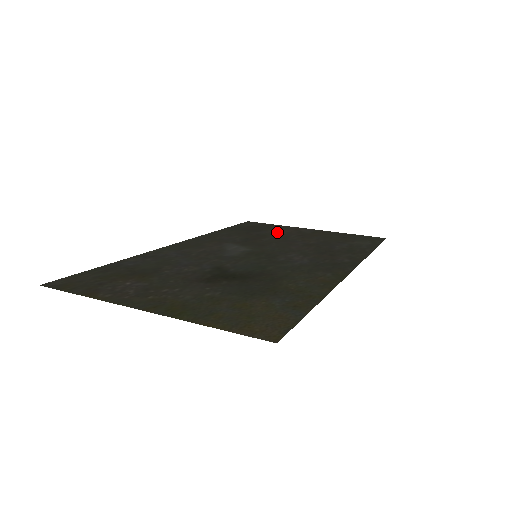
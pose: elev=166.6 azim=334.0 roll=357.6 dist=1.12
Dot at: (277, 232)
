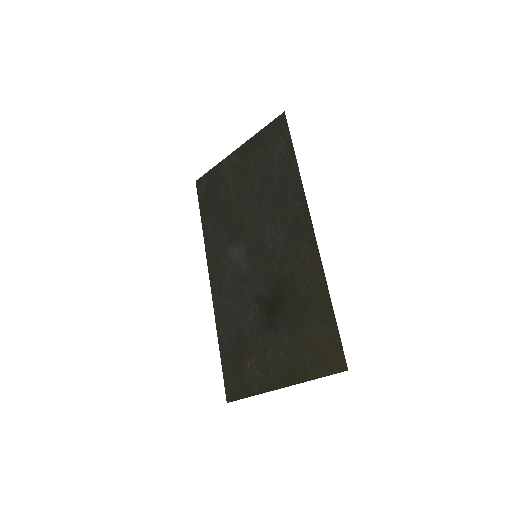
Dot at: (227, 188)
